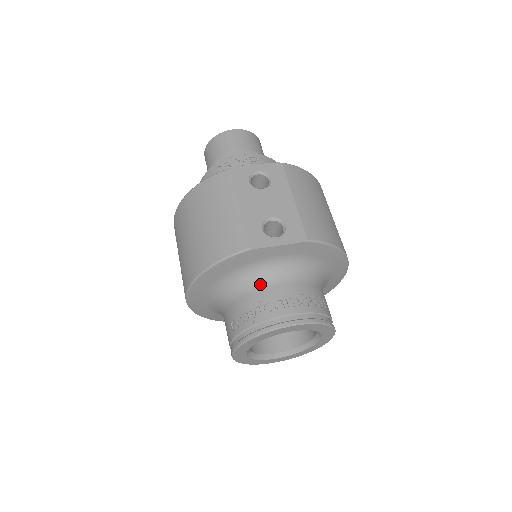
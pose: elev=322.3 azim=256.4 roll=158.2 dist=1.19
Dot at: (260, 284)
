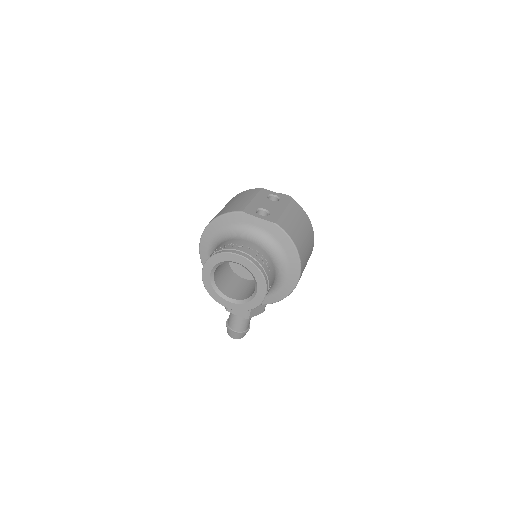
Dot at: (239, 237)
